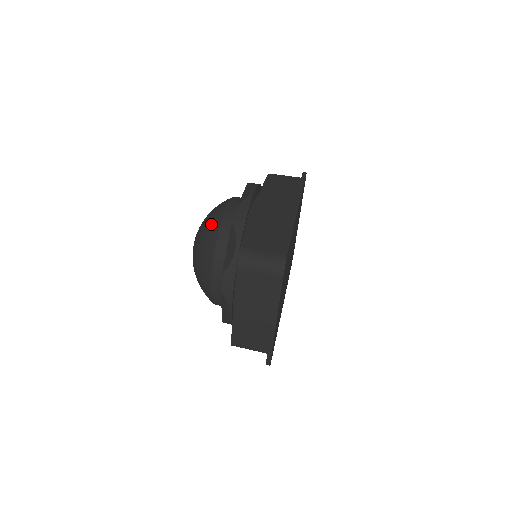
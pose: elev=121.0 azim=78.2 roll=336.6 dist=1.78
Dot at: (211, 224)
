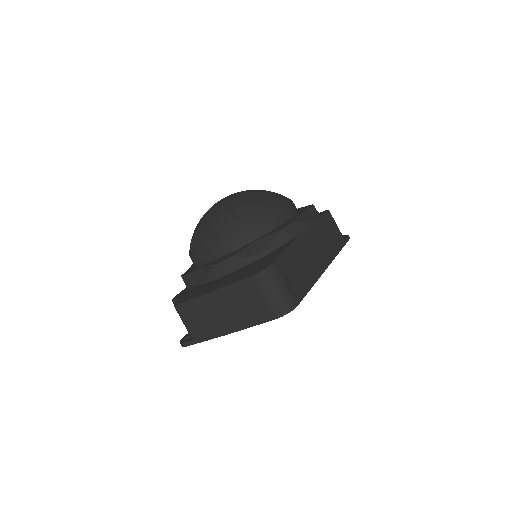
Dot at: (261, 207)
